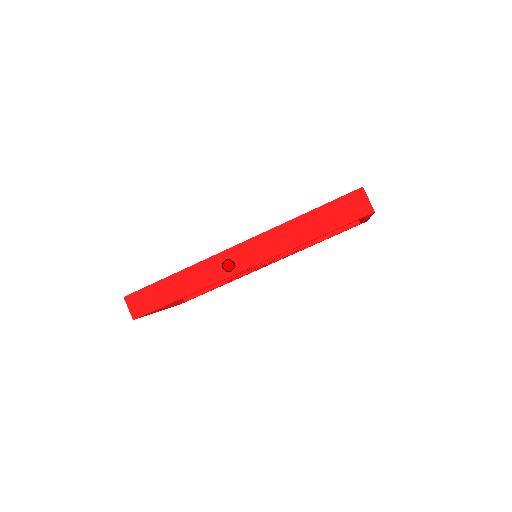
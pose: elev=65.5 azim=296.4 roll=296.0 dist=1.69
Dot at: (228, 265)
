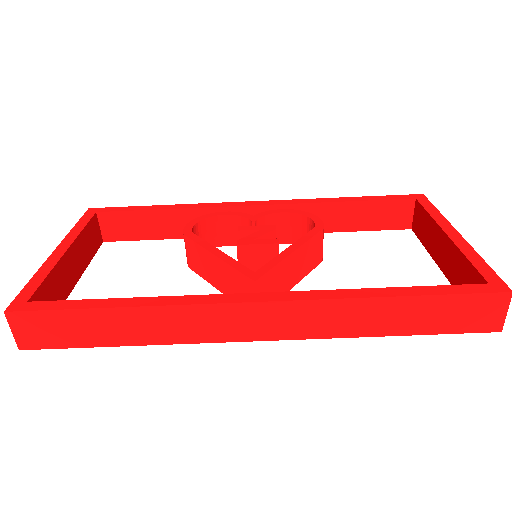
Dot at: (227, 326)
